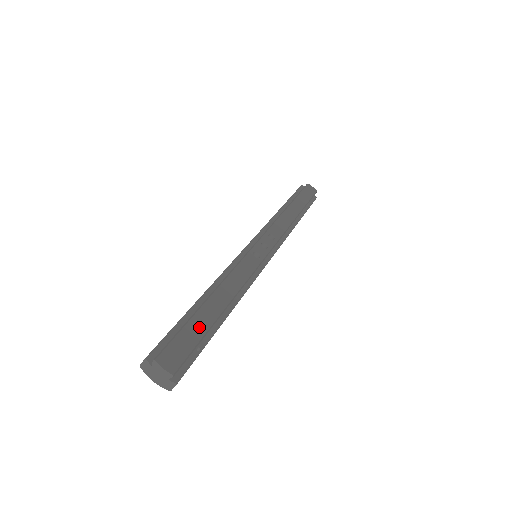
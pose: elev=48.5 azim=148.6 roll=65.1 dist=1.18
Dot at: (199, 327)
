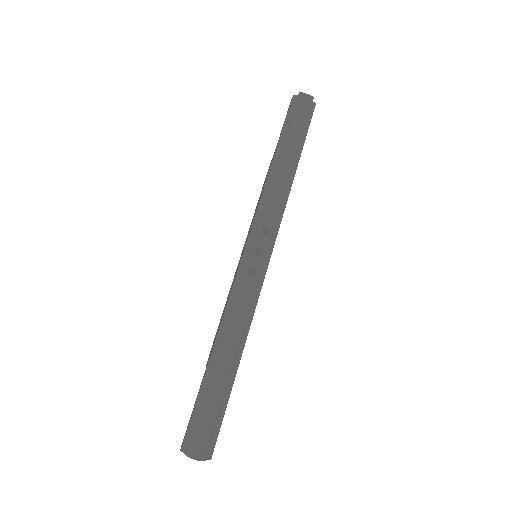
Dot at: (214, 401)
